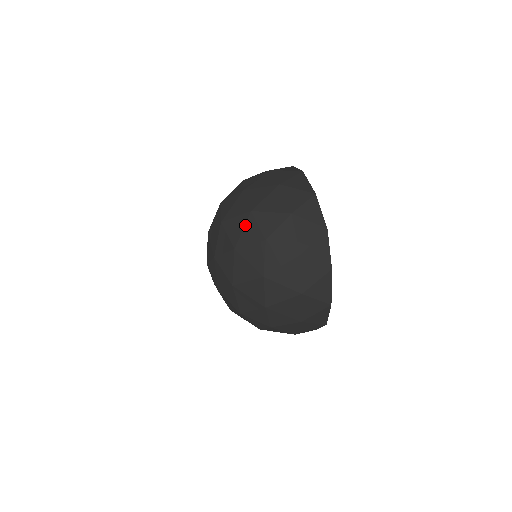
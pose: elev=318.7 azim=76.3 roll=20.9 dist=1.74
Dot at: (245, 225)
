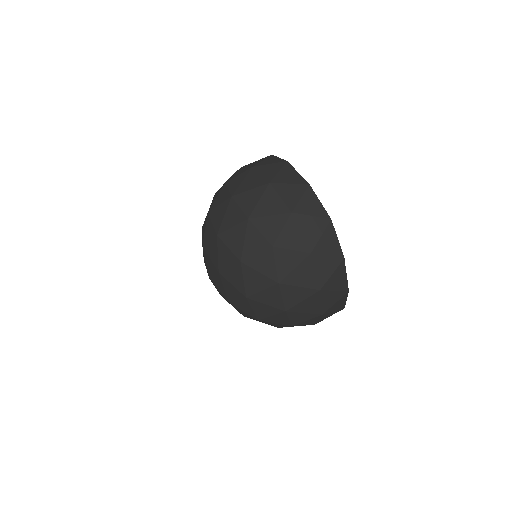
Dot at: (245, 235)
